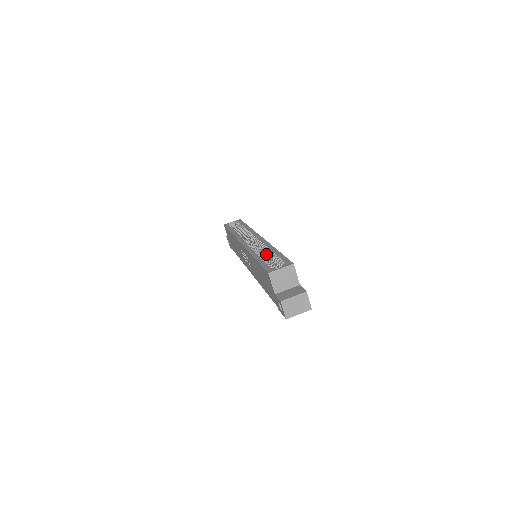
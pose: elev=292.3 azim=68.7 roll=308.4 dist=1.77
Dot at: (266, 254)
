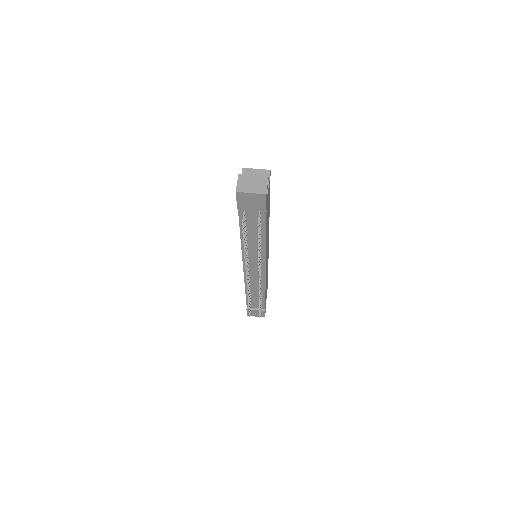
Dot at: occluded
